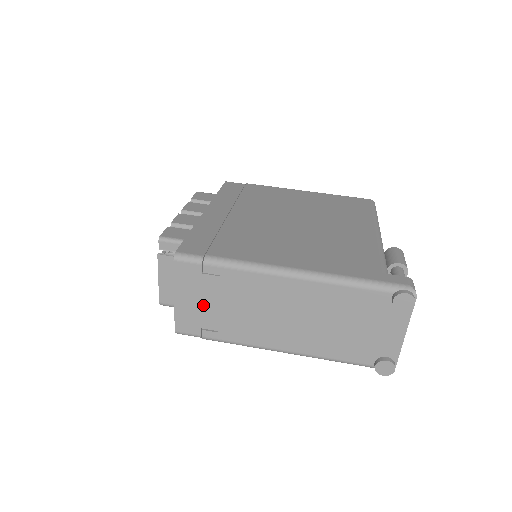
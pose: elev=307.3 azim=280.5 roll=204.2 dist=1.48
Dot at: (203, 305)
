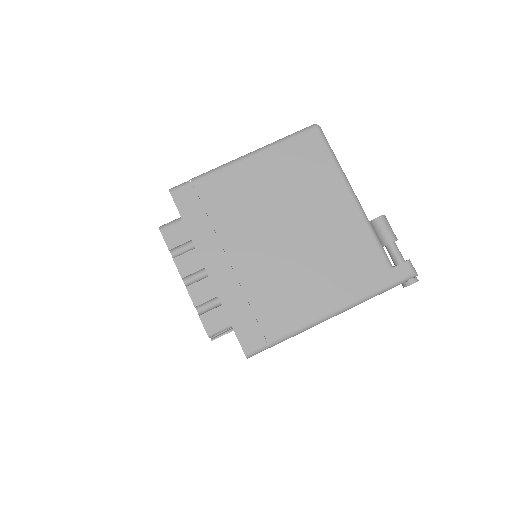
Dot at: occluded
